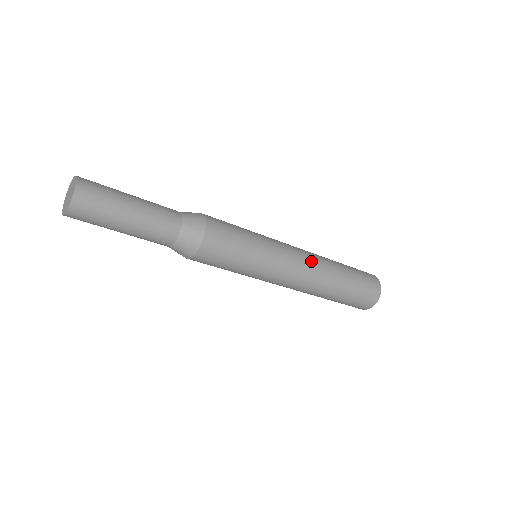
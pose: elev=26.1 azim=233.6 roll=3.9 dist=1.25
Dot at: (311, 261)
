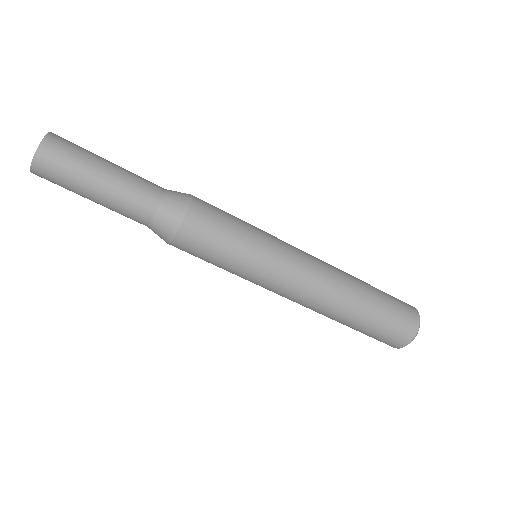
Dot at: occluded
